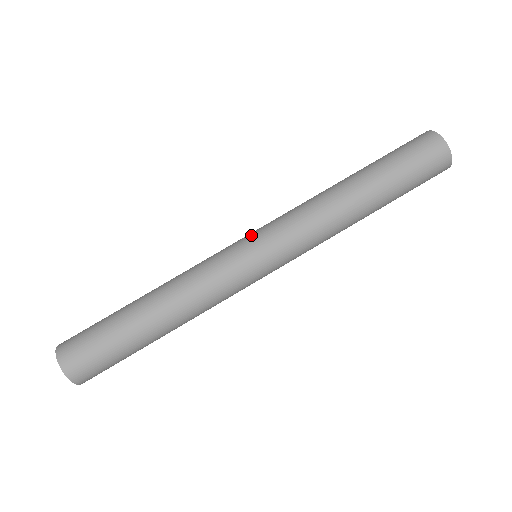
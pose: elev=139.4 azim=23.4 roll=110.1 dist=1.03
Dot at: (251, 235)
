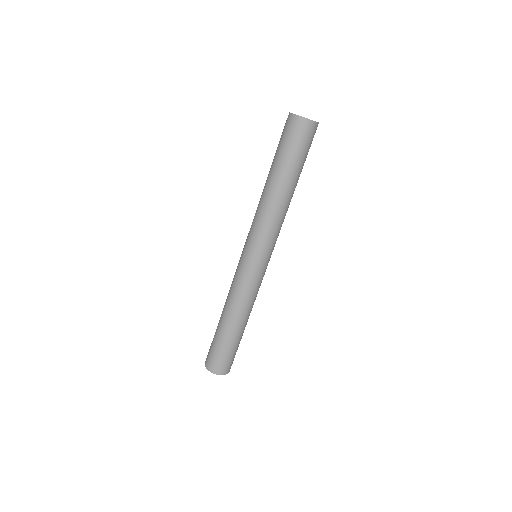
Dot at: occluded
